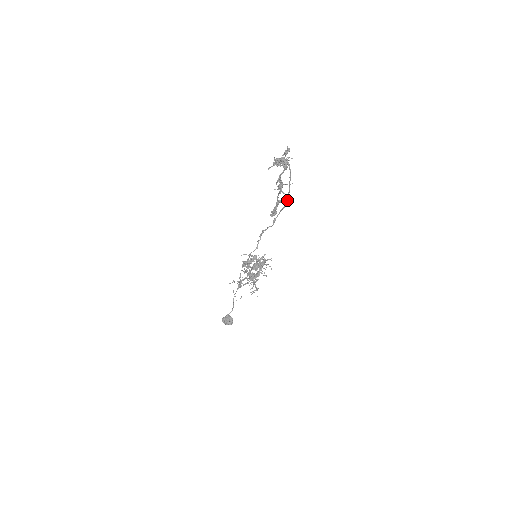
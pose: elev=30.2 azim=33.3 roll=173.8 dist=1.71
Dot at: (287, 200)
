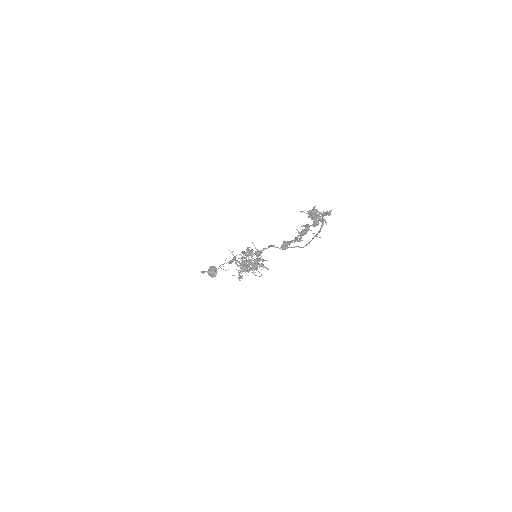
Dot at: (305, 245)
